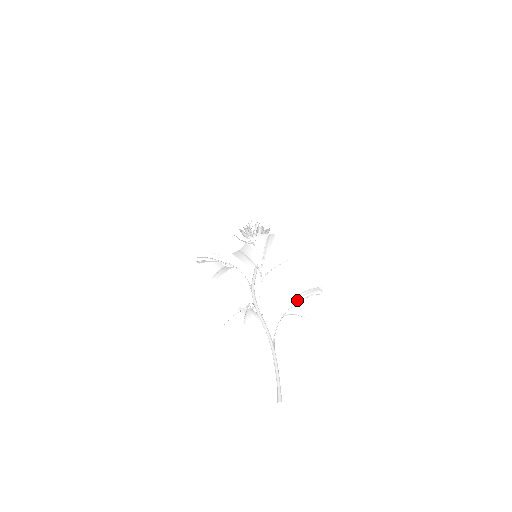
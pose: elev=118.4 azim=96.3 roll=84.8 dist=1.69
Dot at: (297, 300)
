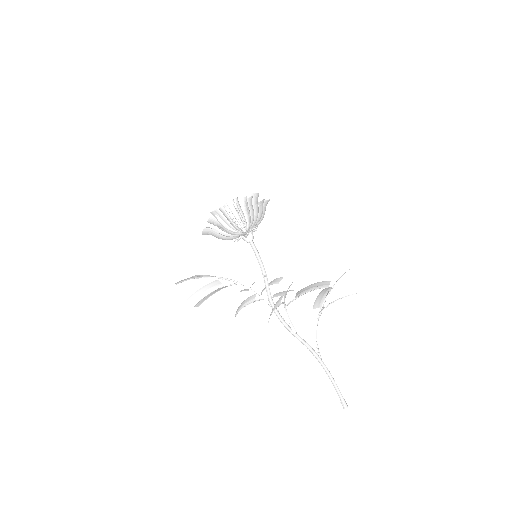
Dot at: (331, 303)
